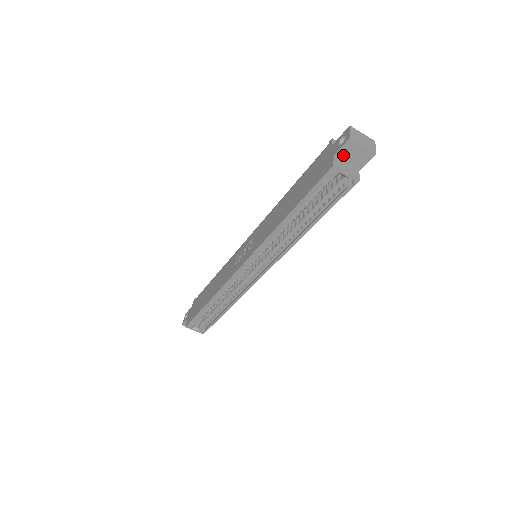
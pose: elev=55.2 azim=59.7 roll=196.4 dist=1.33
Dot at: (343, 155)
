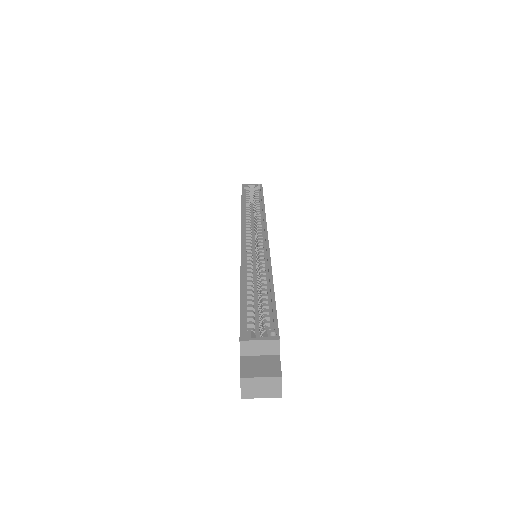
Dot at: occluded
